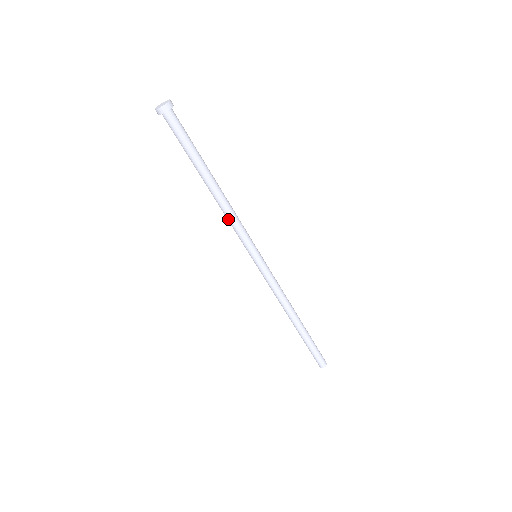
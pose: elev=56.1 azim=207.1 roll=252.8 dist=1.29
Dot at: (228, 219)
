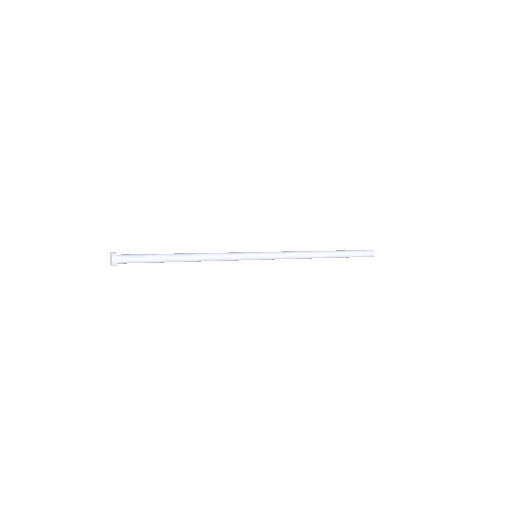
Dot at: occluded
